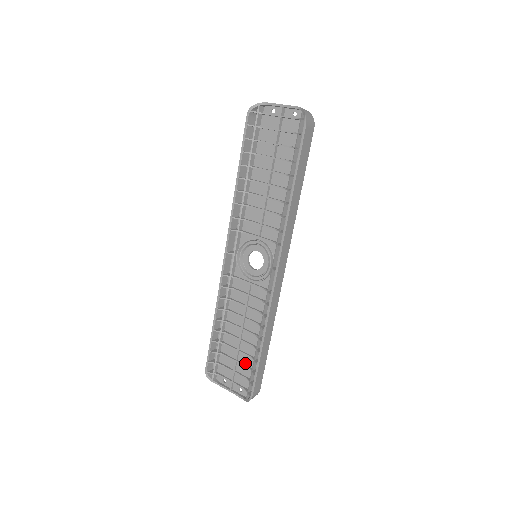
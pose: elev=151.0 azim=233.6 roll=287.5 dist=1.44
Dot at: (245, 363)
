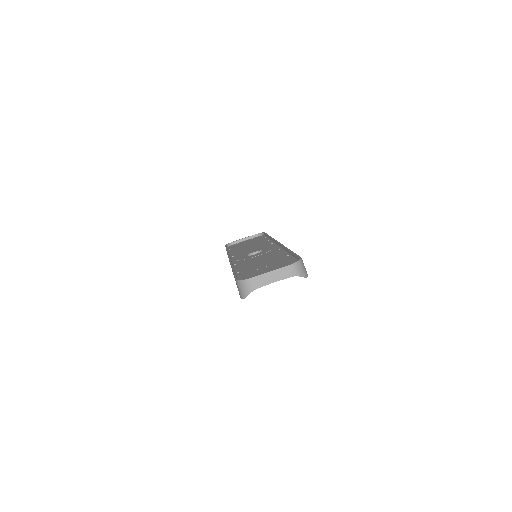
Dot at: occluded
